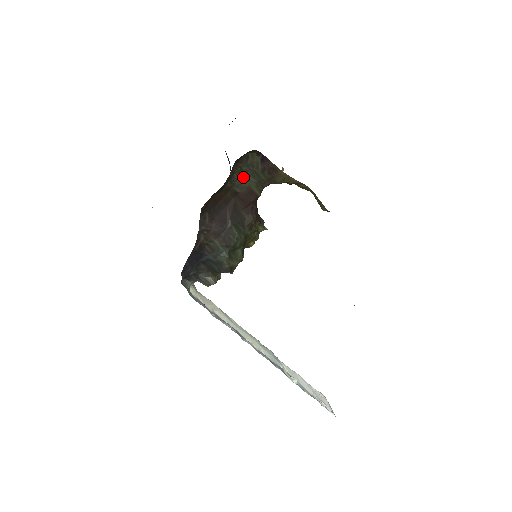
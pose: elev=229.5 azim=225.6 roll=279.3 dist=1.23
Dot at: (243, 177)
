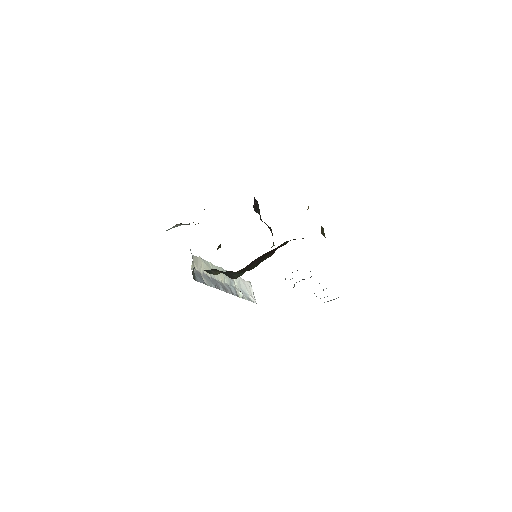
Dot at: occluded
